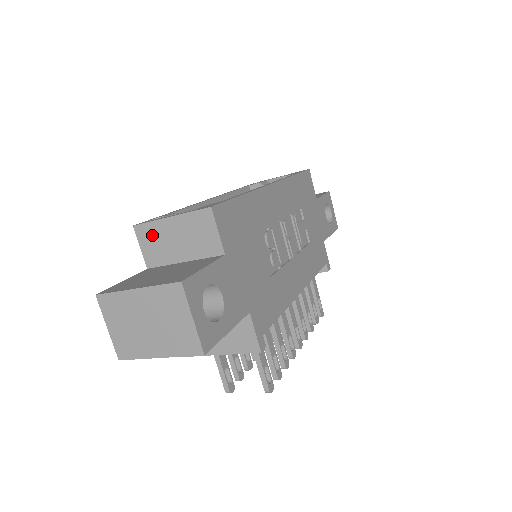
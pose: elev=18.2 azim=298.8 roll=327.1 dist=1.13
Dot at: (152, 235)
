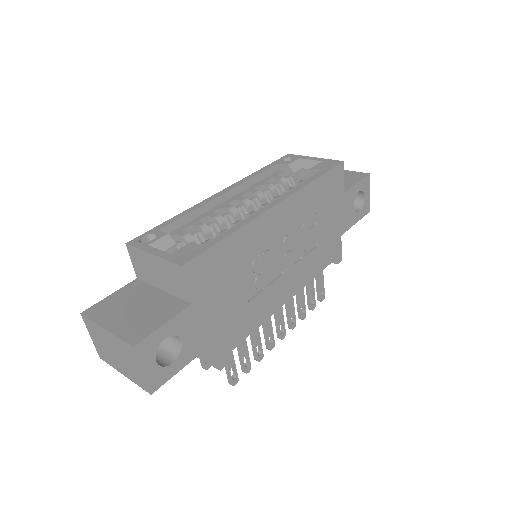
Dot at: (139, 258)
